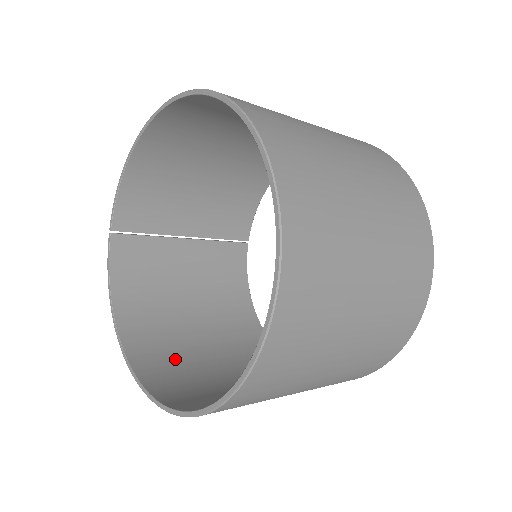
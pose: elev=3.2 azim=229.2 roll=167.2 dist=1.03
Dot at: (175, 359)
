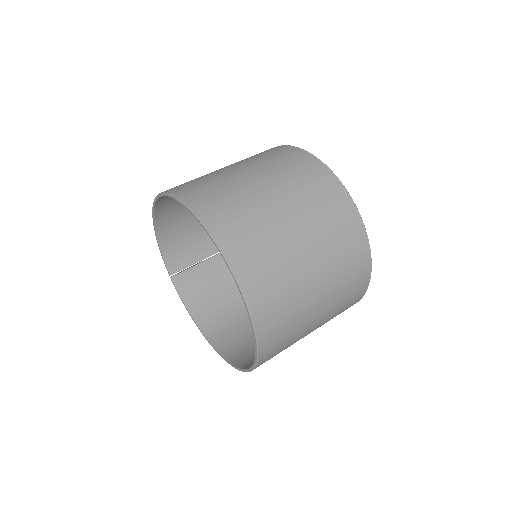
Dot at: (243, 335)
